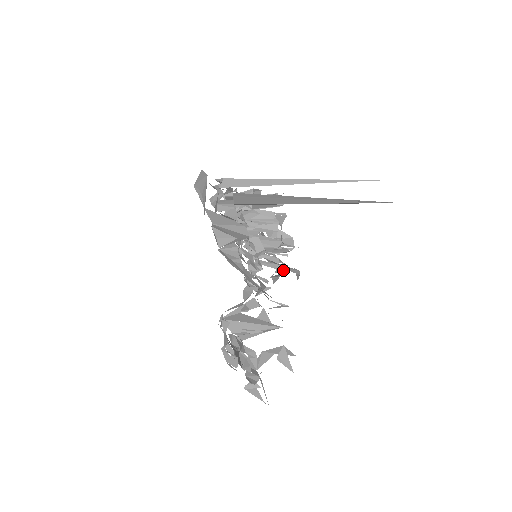
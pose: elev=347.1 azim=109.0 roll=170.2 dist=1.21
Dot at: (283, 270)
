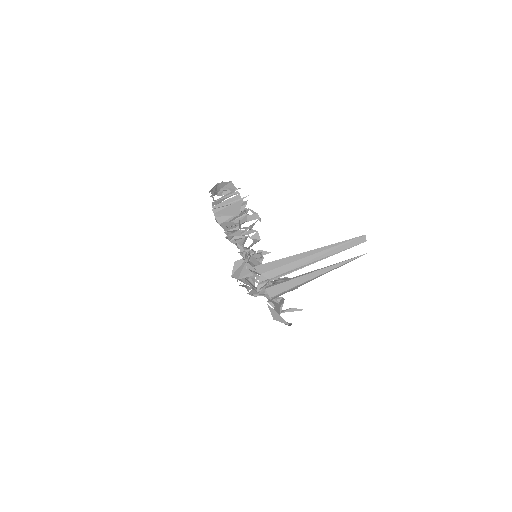
Dot at: (256, 231)
